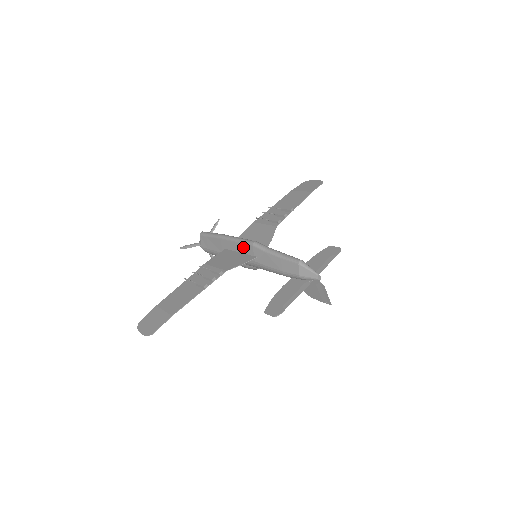
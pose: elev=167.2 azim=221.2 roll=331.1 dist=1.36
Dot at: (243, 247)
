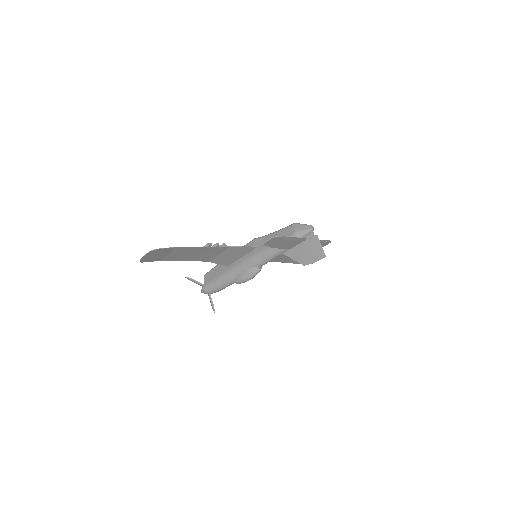
Dot at: occluded
